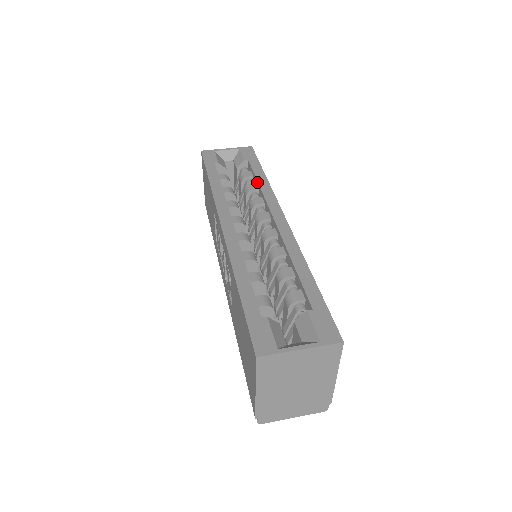
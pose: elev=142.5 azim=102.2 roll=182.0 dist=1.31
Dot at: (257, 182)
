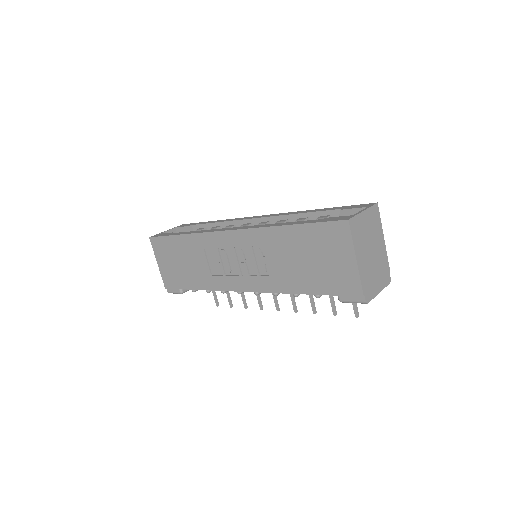
Dot at: (216, 223)
